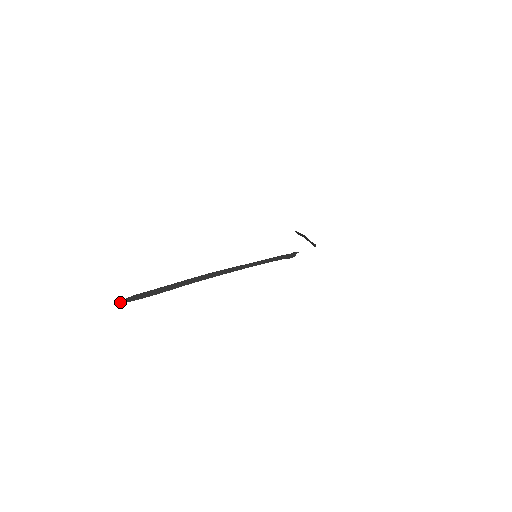
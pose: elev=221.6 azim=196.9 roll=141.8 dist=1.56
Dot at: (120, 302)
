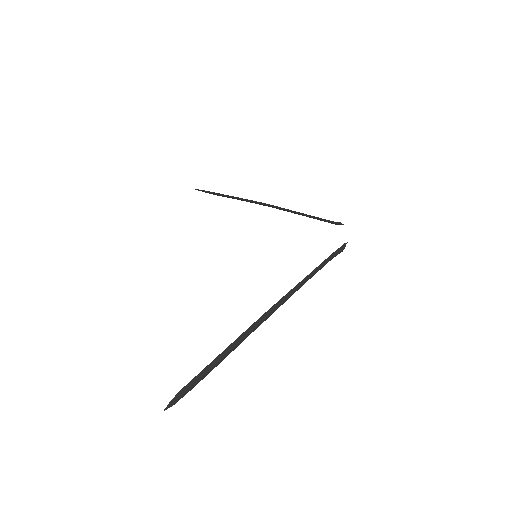
Dot at: (164, 410)
